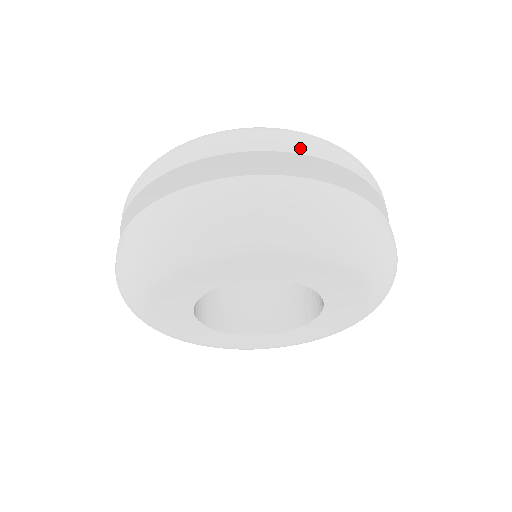
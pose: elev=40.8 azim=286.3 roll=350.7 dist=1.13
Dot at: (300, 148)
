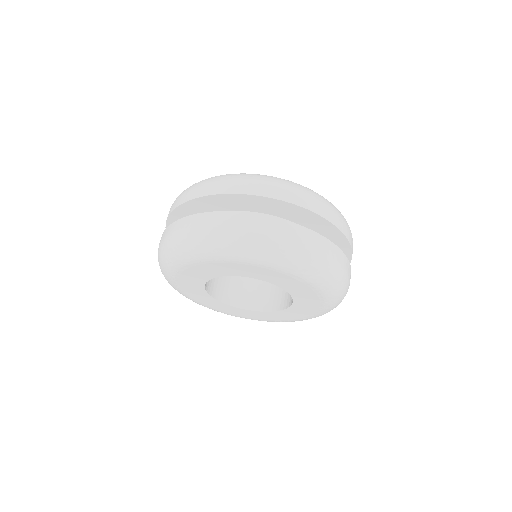
Dot at: (217, 190)
